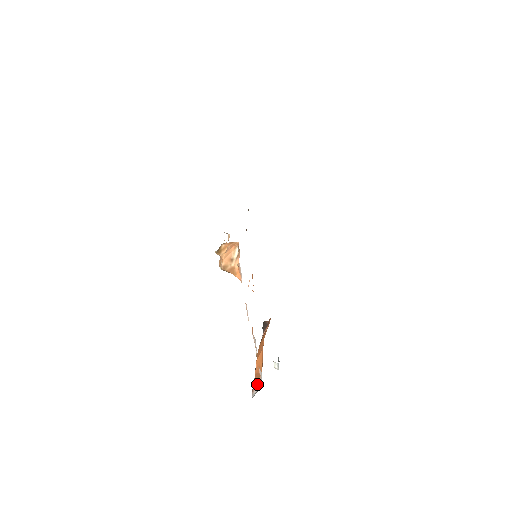
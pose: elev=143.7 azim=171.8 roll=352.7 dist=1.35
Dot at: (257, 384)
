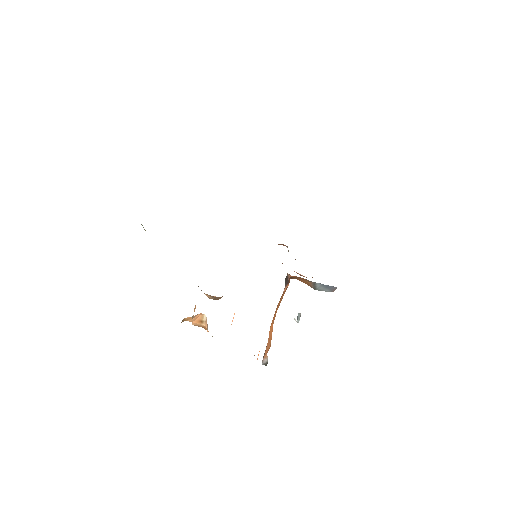
Dot at: (265, 357)
